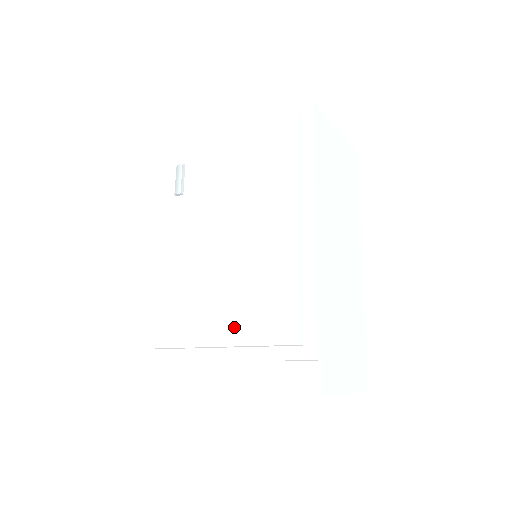
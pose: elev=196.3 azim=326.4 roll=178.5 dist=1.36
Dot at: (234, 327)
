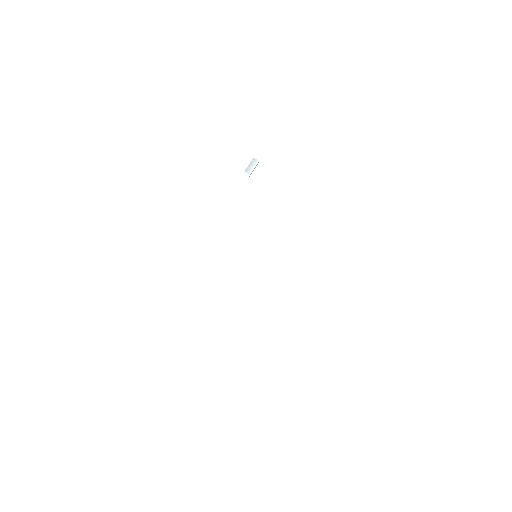
Dot at: (263, 280)
